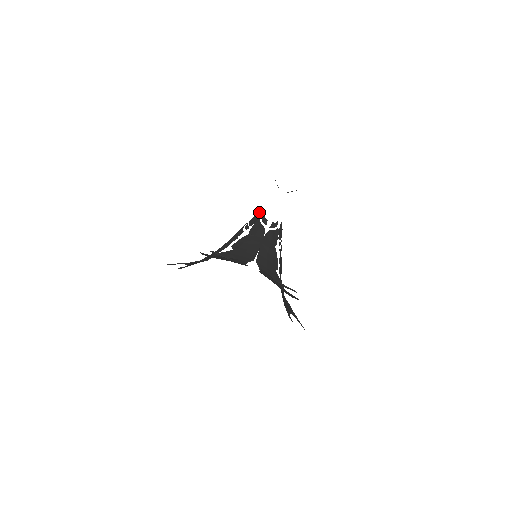
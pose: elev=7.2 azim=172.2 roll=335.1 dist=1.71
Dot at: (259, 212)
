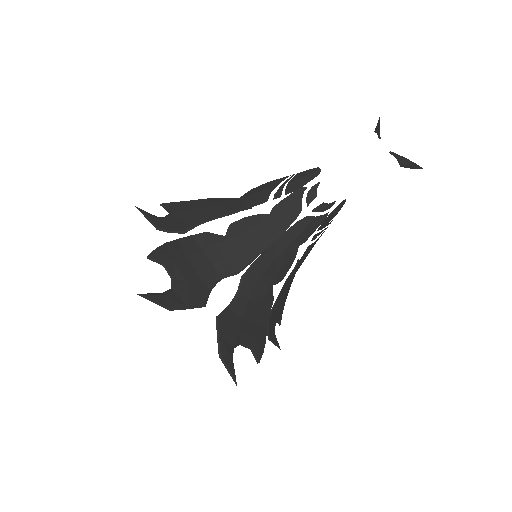
Dot at: occluded
